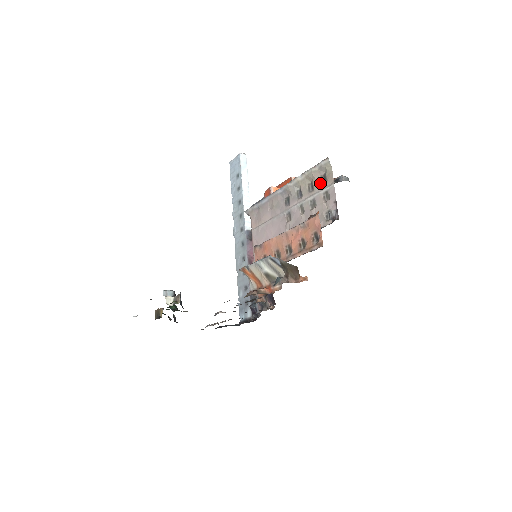
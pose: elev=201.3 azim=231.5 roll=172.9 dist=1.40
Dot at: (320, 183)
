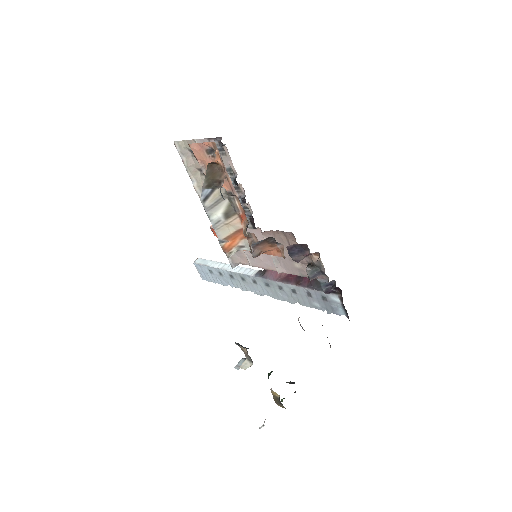
Dot at: occluded
